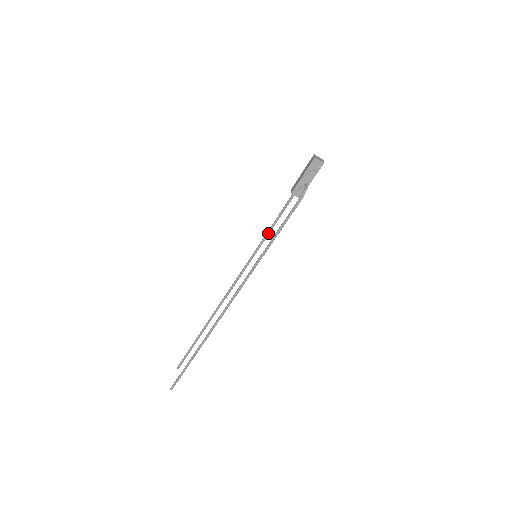
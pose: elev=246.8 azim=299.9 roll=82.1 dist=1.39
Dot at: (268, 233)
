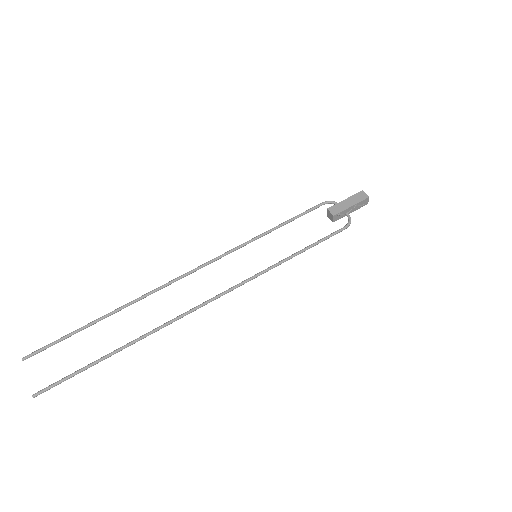
Dot at: (268, 233)
